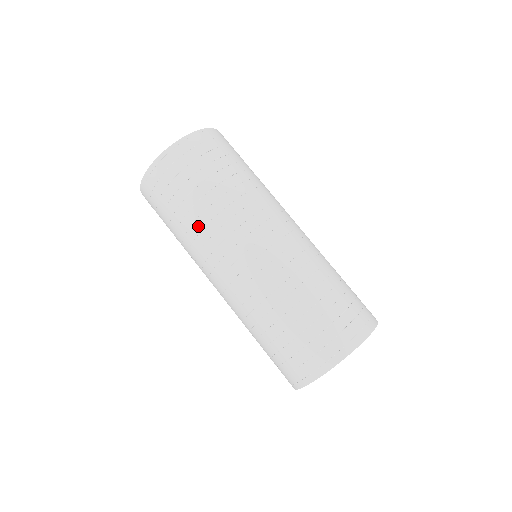
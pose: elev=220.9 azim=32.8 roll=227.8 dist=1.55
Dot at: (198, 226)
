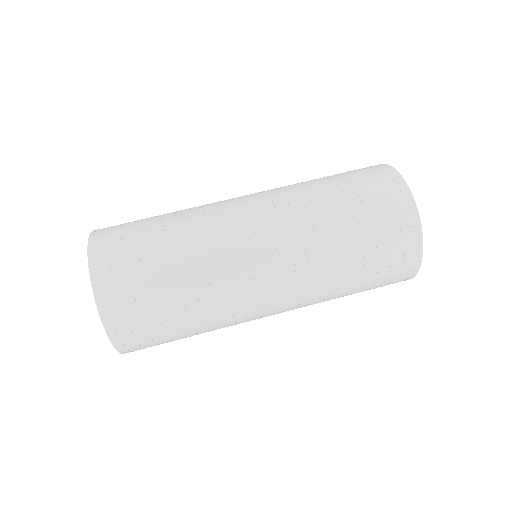
Dot at: (195, 260)
